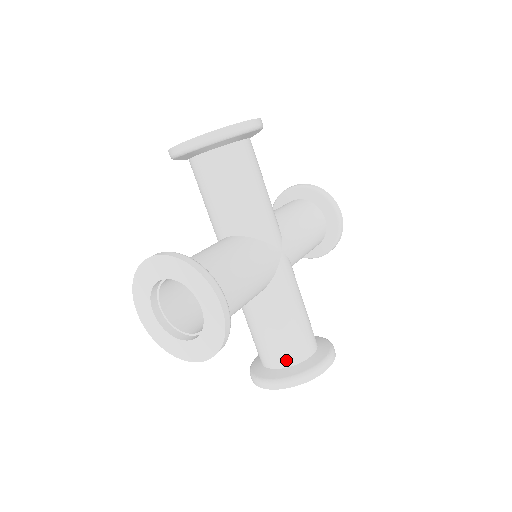
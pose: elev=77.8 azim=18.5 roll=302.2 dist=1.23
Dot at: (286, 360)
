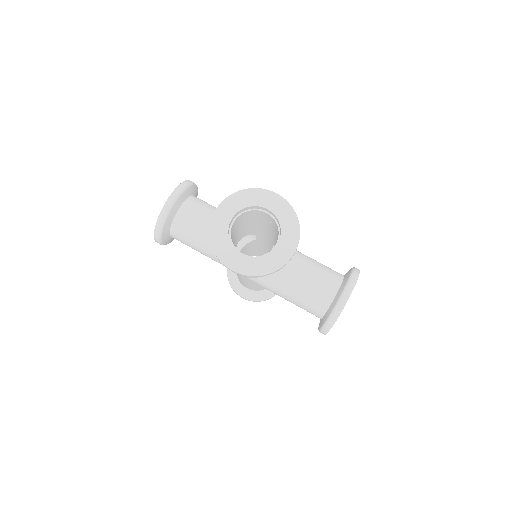
Dot at: (335, 282)
